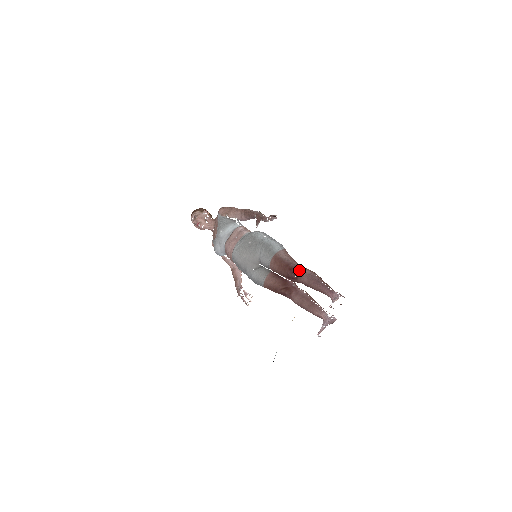
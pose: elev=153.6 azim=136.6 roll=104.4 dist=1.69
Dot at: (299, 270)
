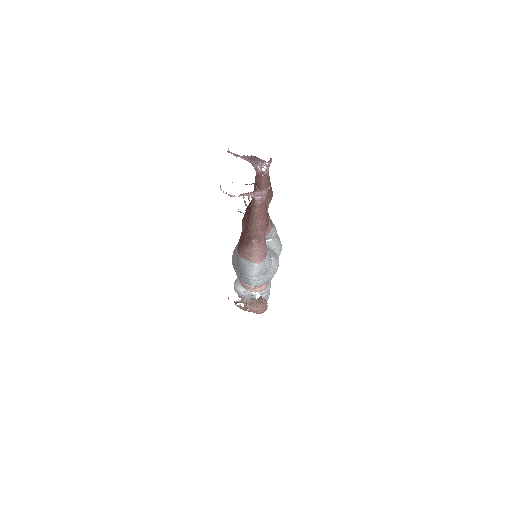
Dot at: occluded
